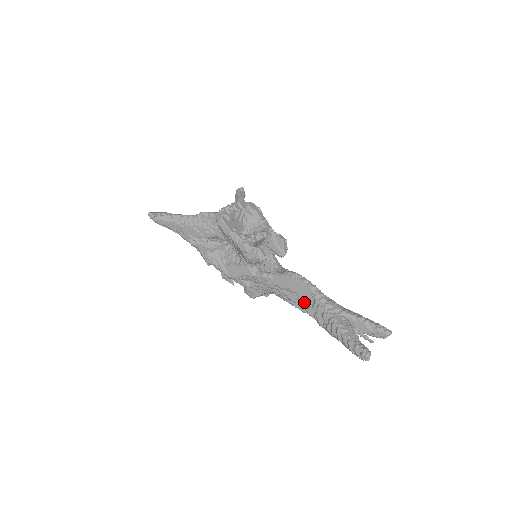
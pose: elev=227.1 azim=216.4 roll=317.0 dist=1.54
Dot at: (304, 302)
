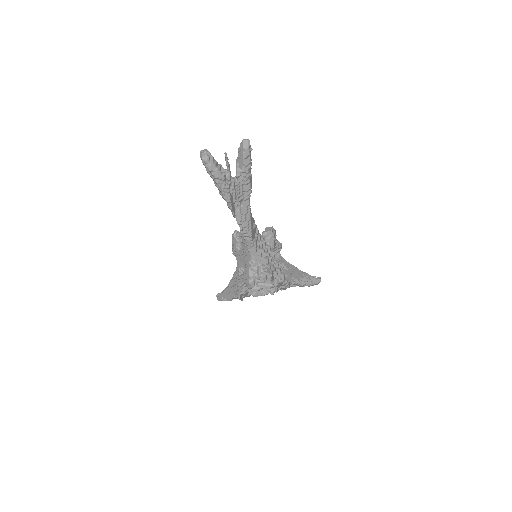
Dot at: occluded
